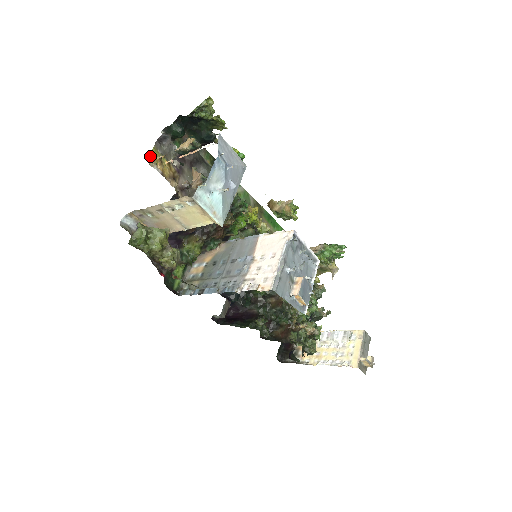
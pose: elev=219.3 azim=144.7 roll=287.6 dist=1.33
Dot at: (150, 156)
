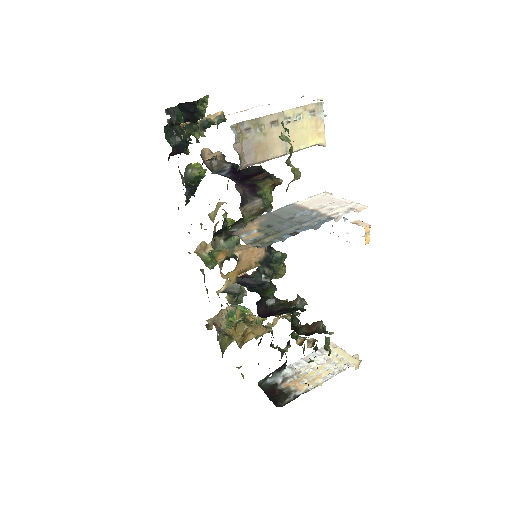
Dot at: occluded
